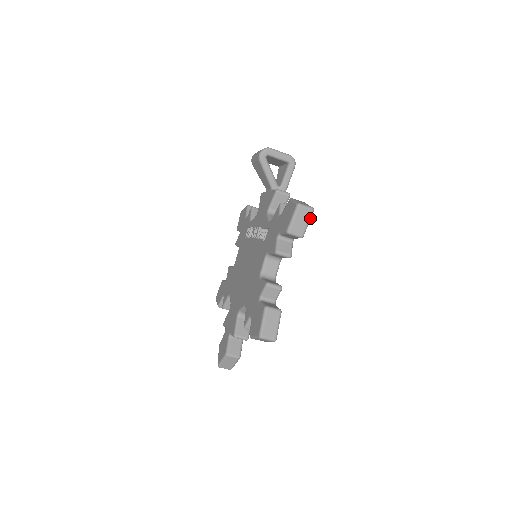
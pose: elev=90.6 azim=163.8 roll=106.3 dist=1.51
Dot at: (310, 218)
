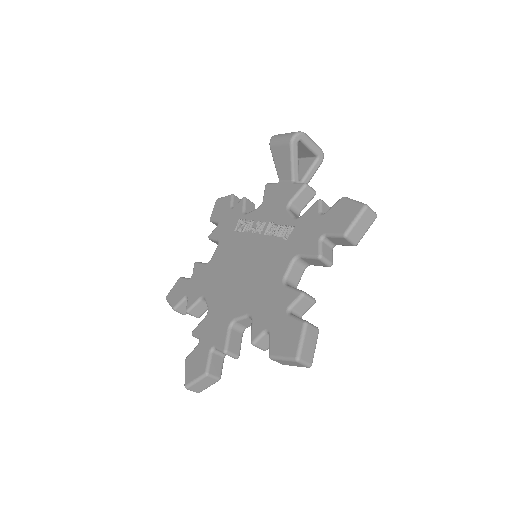
Dot at: occluded
